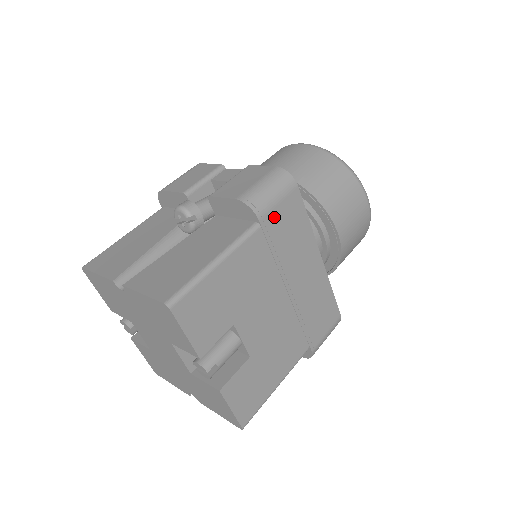
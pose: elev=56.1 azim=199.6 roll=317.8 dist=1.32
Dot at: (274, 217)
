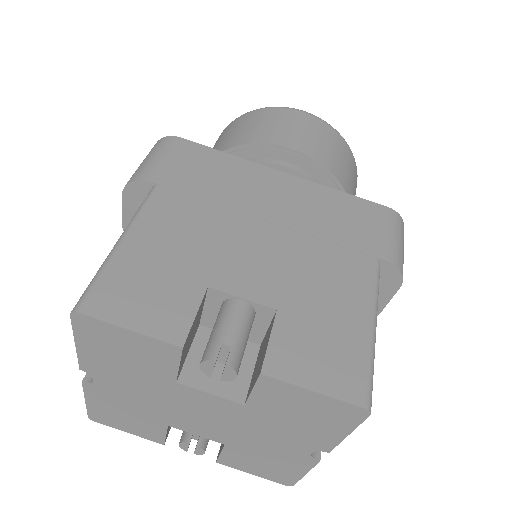
Dot at: (170, 171)
